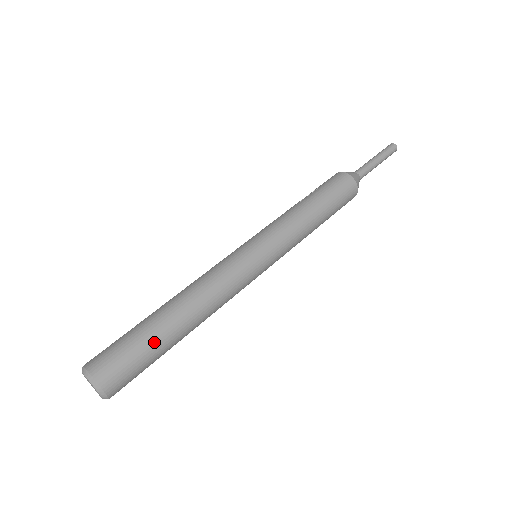
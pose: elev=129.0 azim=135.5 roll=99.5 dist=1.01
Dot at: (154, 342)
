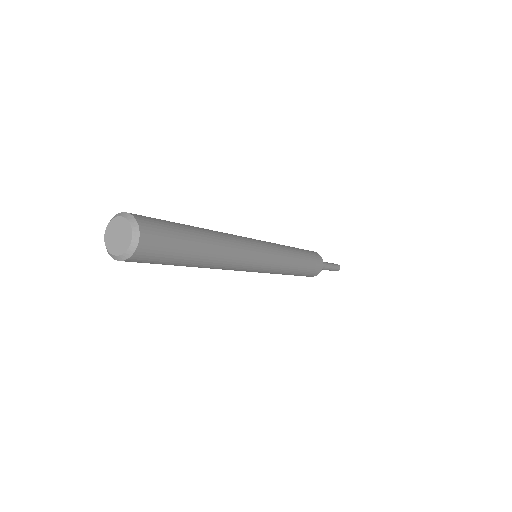
Dot at: (187, 233)
